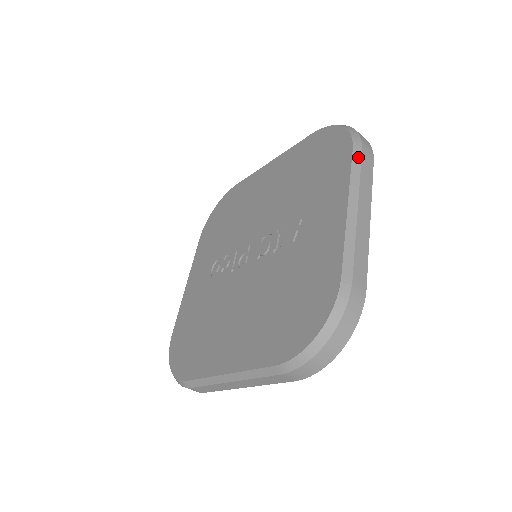
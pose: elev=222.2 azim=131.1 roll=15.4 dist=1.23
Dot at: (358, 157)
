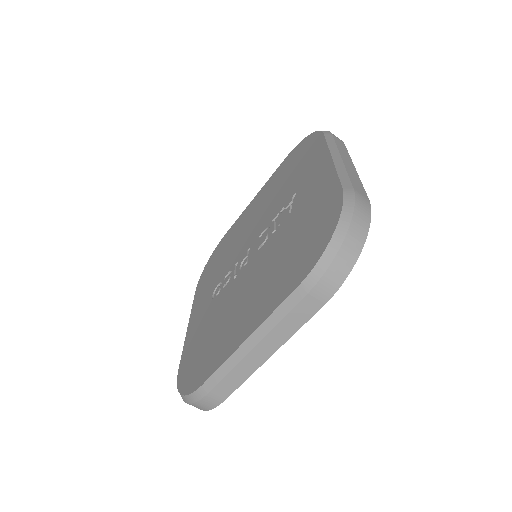
Dot at: (330, 137)
